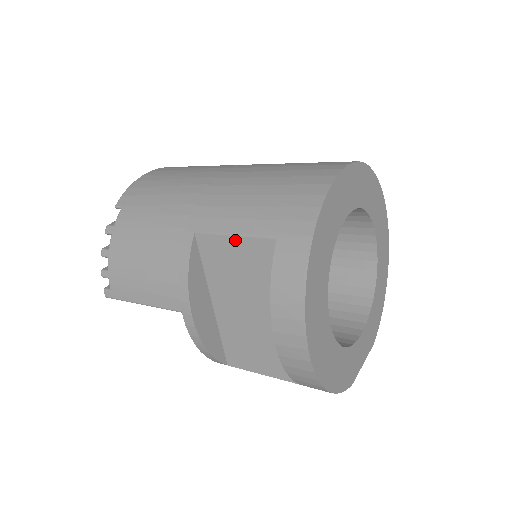
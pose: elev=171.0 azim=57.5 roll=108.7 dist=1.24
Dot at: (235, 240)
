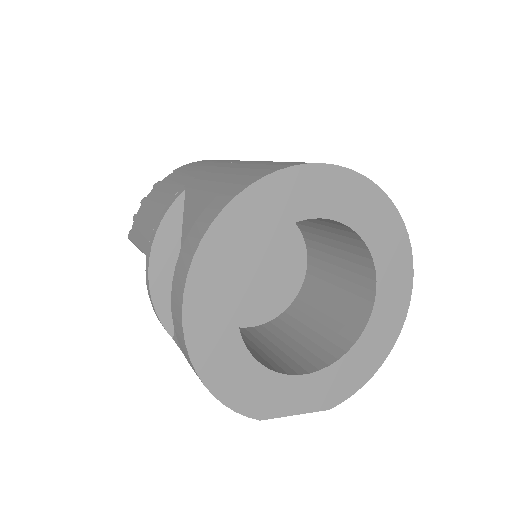
Dot at: (199, 197)
